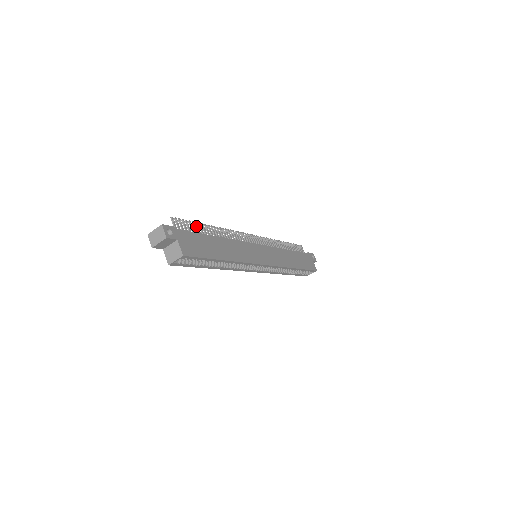
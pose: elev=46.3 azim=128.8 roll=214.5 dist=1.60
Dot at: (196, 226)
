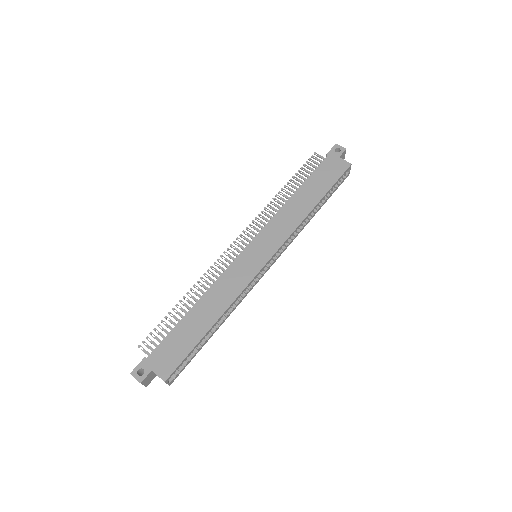
Dot at: occluded
